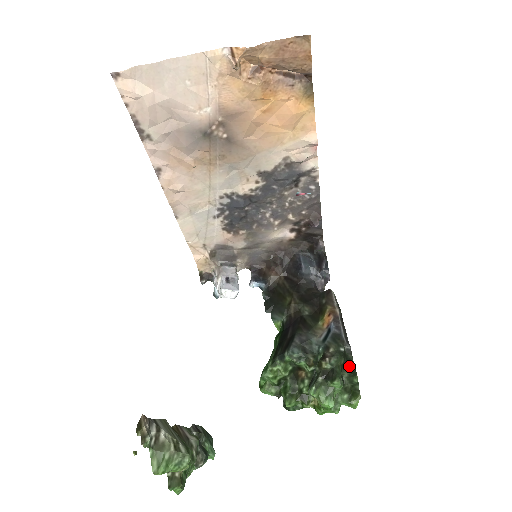
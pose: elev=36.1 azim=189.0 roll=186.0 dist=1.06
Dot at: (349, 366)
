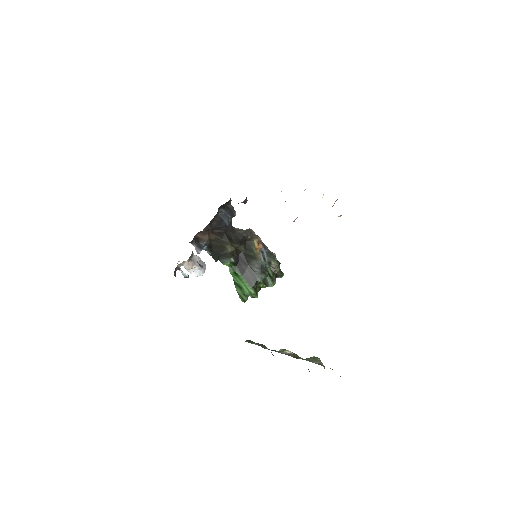
Dot at: occluded
